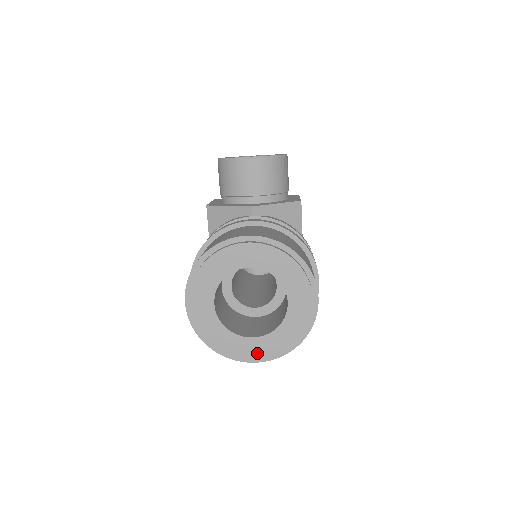
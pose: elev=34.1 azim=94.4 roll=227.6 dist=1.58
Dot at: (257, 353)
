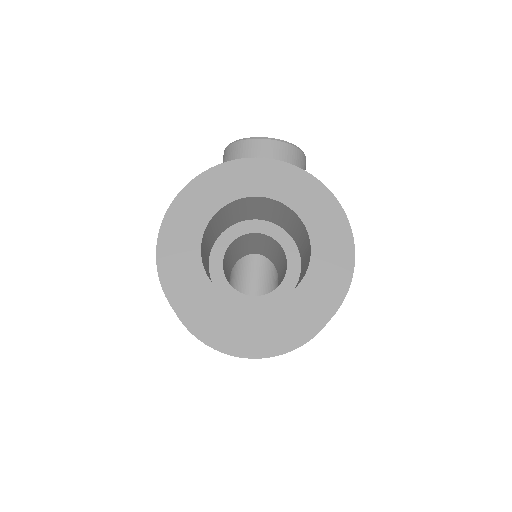
Dot at: (254, 331)
